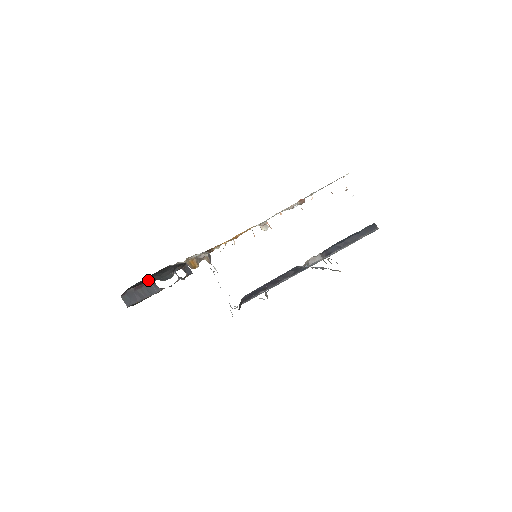
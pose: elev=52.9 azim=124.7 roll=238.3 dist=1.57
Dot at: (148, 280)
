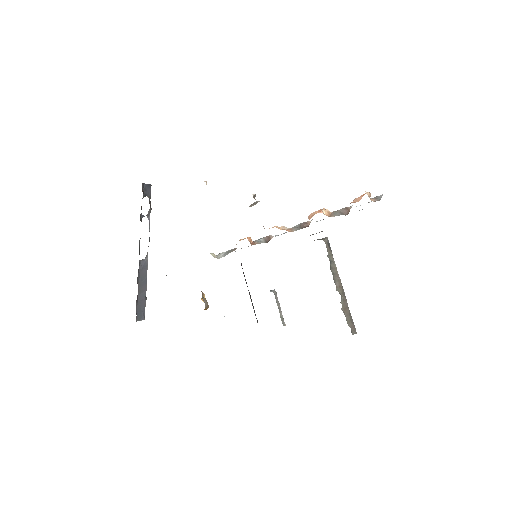
Dot at: occluded
